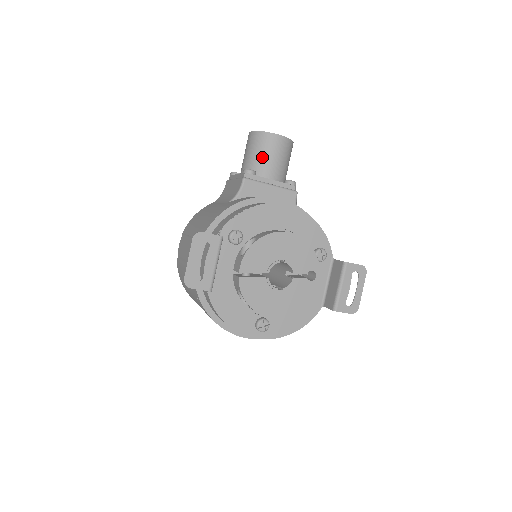
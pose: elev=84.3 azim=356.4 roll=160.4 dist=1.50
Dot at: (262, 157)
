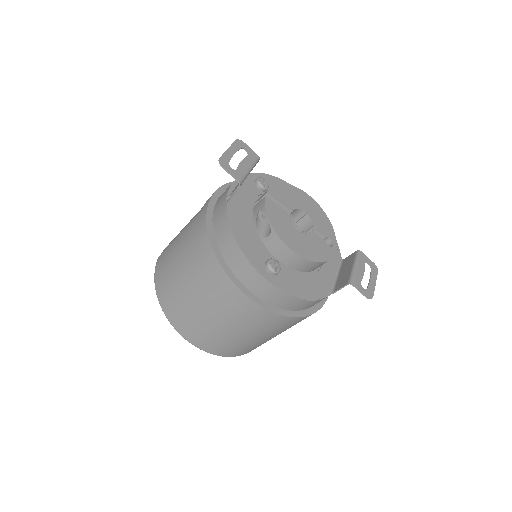
Dot at: occluded
